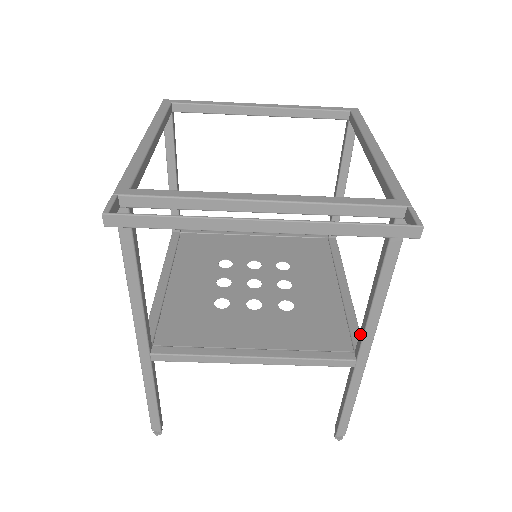
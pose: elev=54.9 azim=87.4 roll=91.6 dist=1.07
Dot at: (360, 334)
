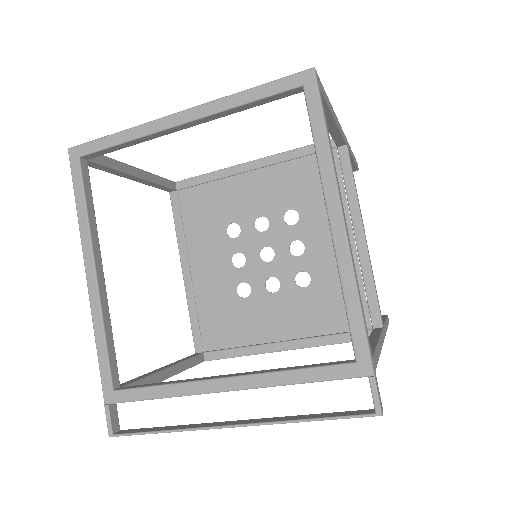
Dot at: occluded
